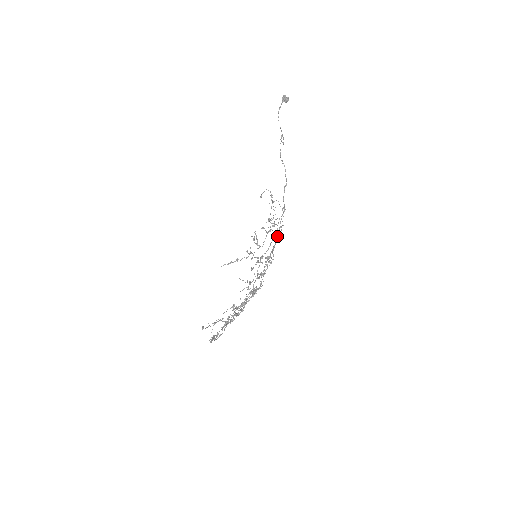
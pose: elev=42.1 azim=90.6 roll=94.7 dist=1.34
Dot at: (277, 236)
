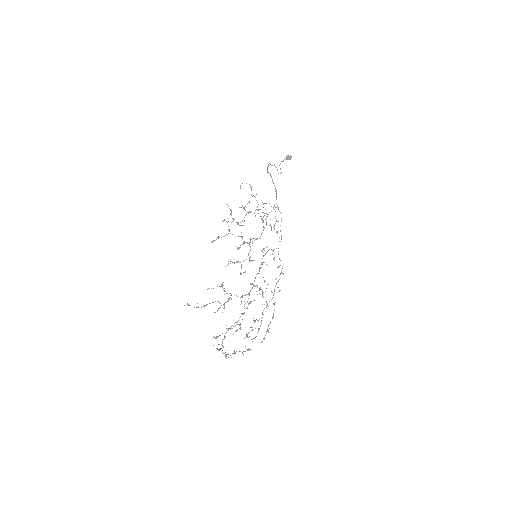
Dot at: occluded
